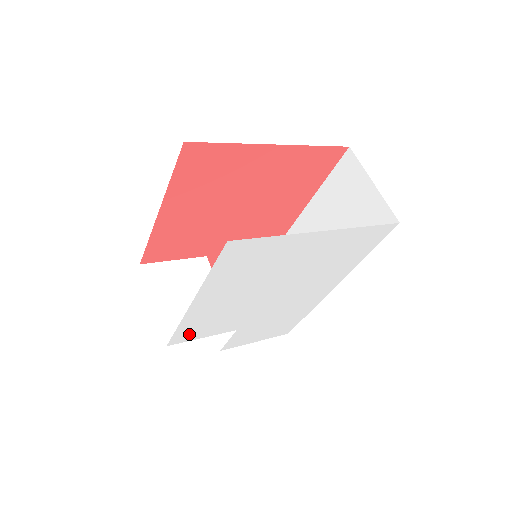
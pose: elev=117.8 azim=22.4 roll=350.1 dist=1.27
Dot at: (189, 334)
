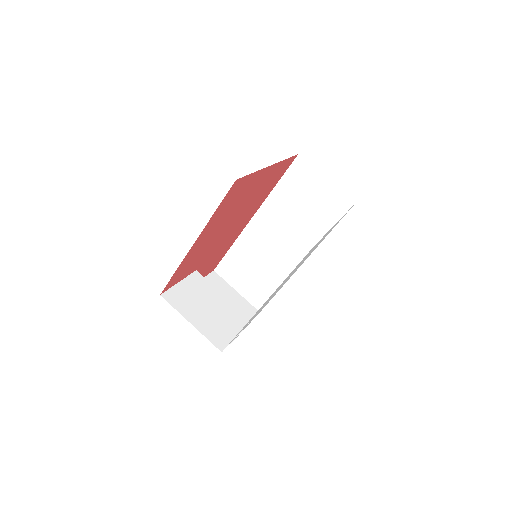
Dot at: occluded
